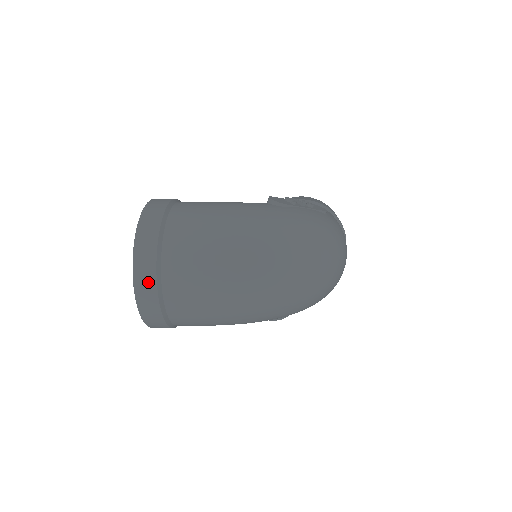
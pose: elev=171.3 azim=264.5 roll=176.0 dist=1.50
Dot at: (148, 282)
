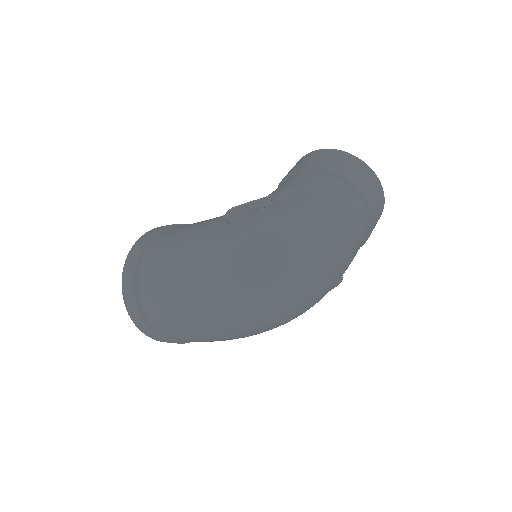
Dot at: (143, 326)
